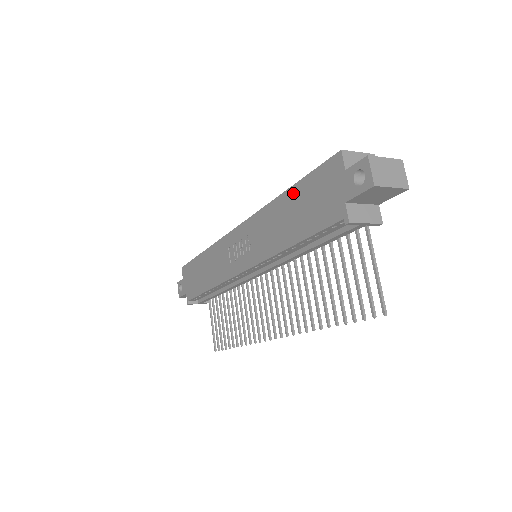
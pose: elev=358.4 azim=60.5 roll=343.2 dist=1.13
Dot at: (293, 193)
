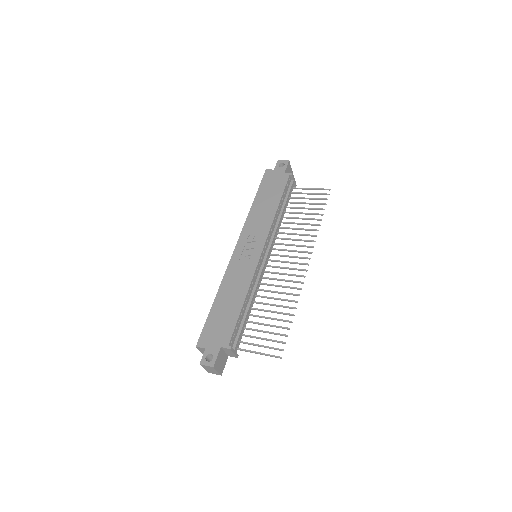
Dot at: (258, 197)
